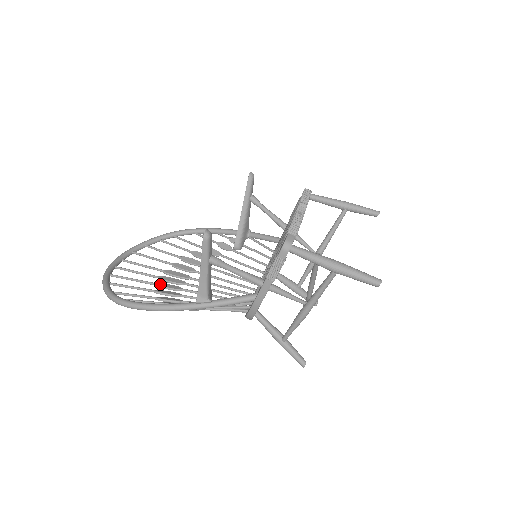
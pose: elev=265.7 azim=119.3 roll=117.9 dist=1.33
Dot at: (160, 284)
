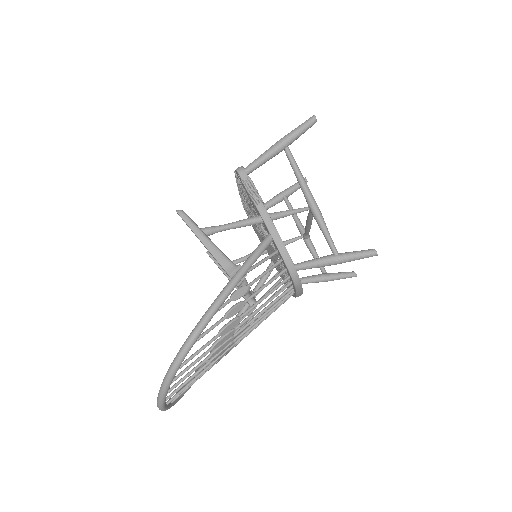
Dot at: (211, 358)
